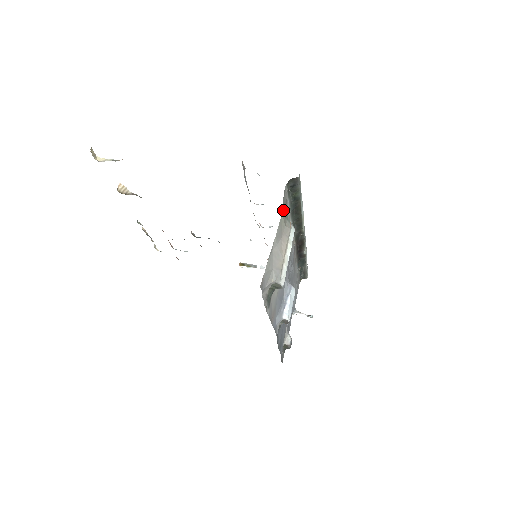
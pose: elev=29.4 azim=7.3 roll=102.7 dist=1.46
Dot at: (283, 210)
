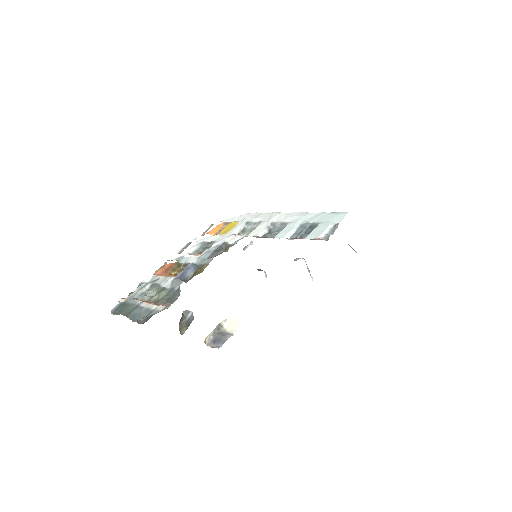
Dot at: occluded
